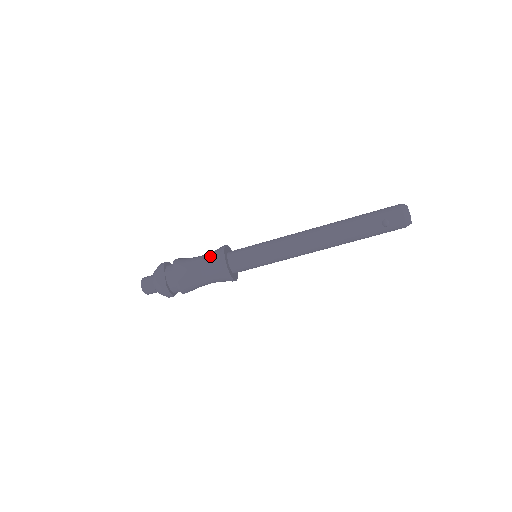
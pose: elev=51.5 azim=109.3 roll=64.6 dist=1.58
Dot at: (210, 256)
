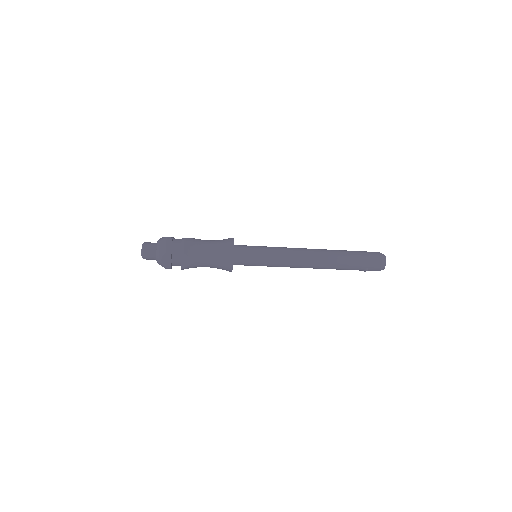
Dot at: (219, 255)
